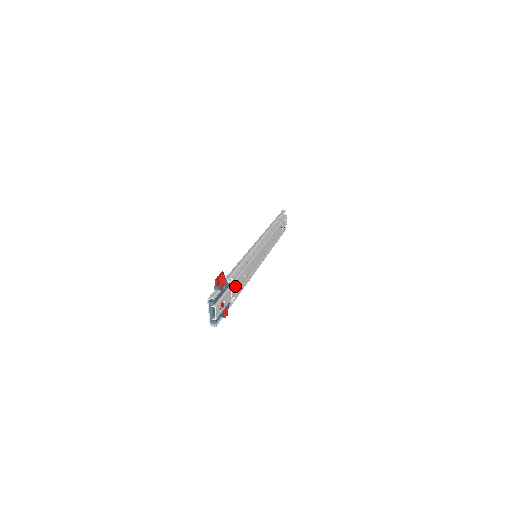
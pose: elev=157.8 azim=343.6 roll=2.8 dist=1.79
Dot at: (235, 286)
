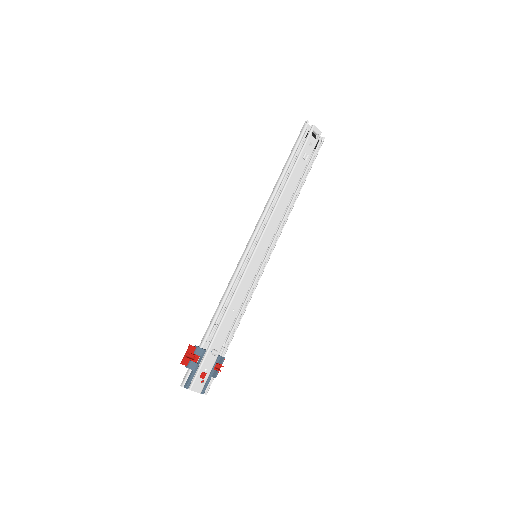
Dot at: (219, 337)
